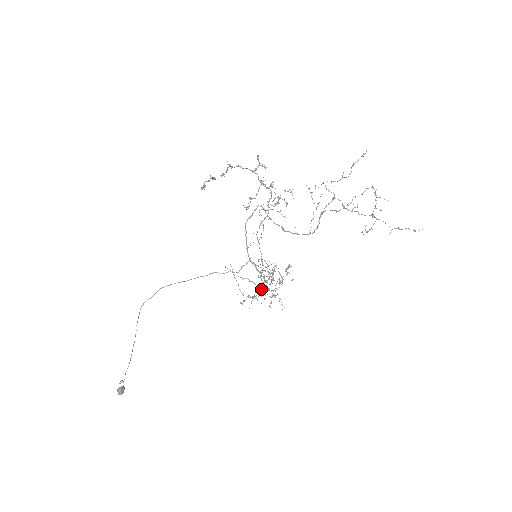
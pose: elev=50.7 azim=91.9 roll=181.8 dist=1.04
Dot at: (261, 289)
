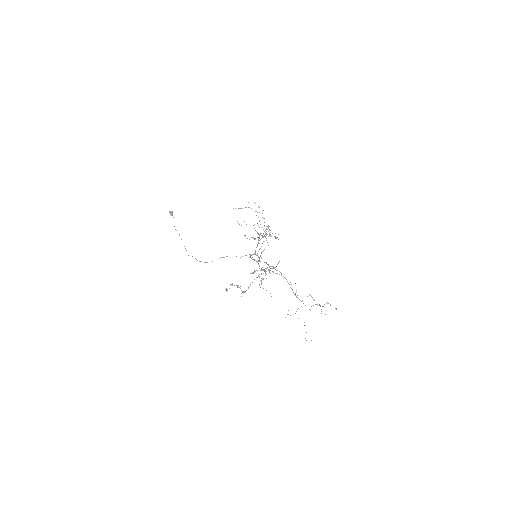
Dot at: (258, 237)
